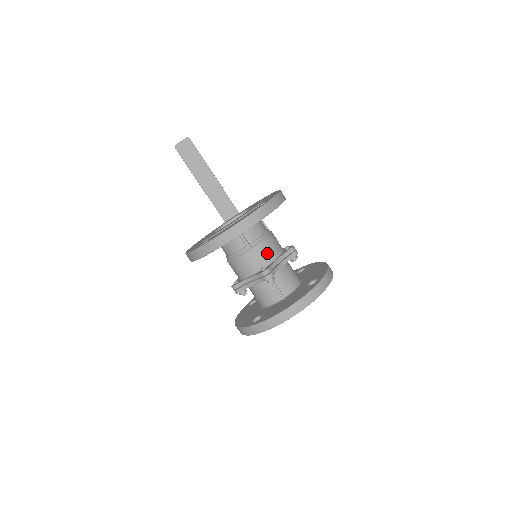
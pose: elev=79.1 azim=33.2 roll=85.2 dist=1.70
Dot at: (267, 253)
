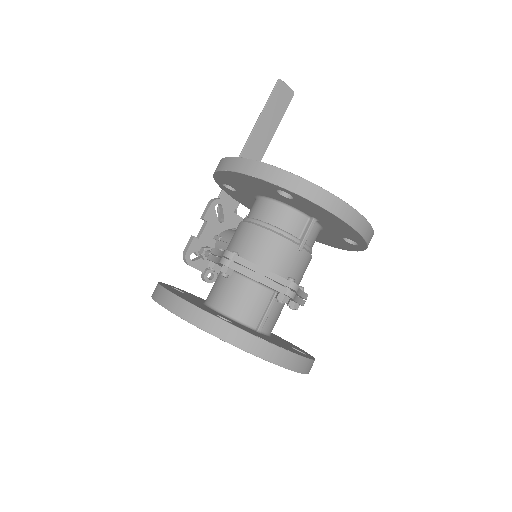
Dot at: (302, 270)
